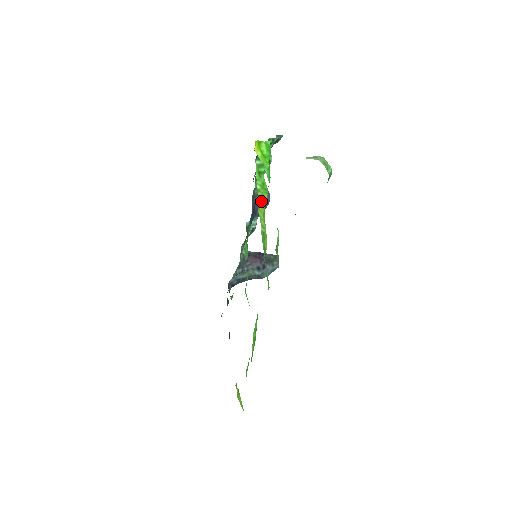
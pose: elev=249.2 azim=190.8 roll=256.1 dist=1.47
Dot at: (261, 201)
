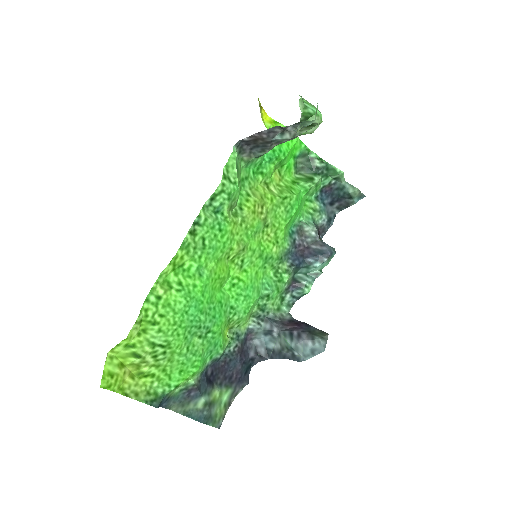
Dot at: (277, 193)
